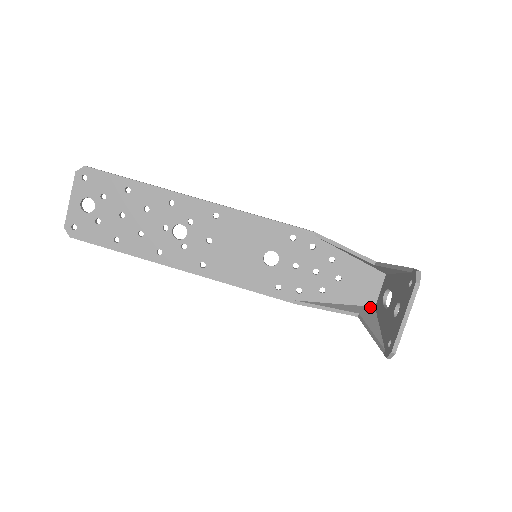
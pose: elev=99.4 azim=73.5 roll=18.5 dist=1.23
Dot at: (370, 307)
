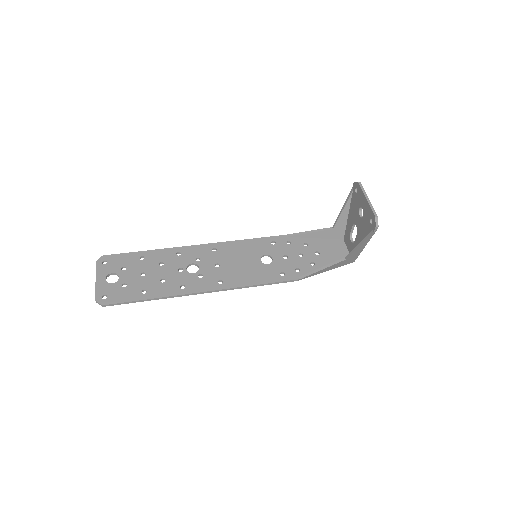
Dot at: occluded
